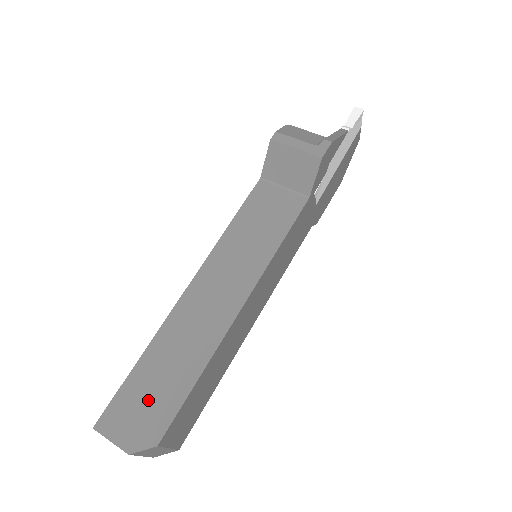
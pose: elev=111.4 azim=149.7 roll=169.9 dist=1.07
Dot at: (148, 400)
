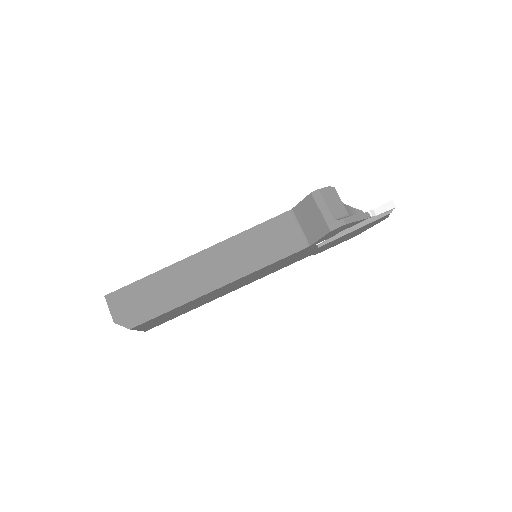
Dot at: (139, 302)
